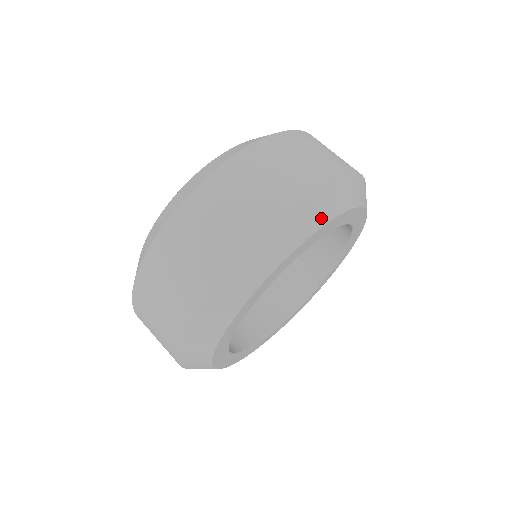
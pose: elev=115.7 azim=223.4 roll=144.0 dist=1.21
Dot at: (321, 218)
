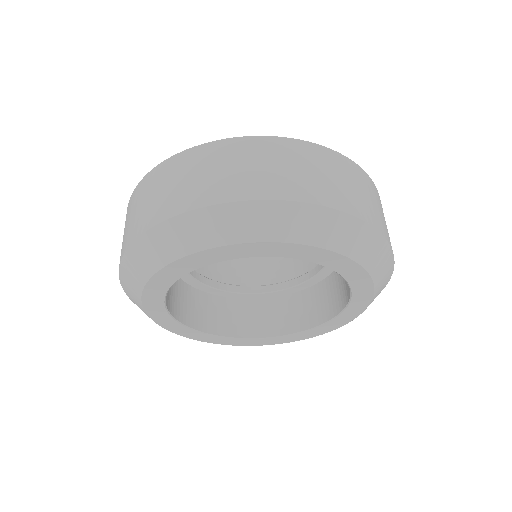
Dot at: (254, 233)
